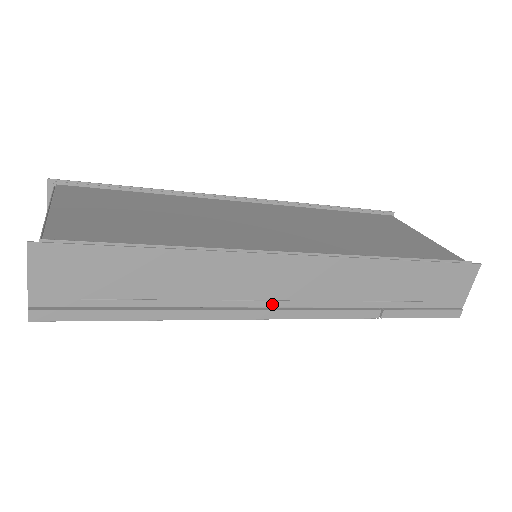
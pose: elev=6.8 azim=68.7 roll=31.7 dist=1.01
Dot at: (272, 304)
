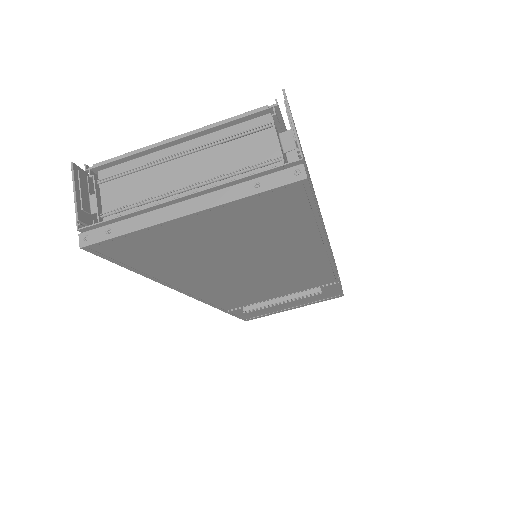
Dot at: occluded
